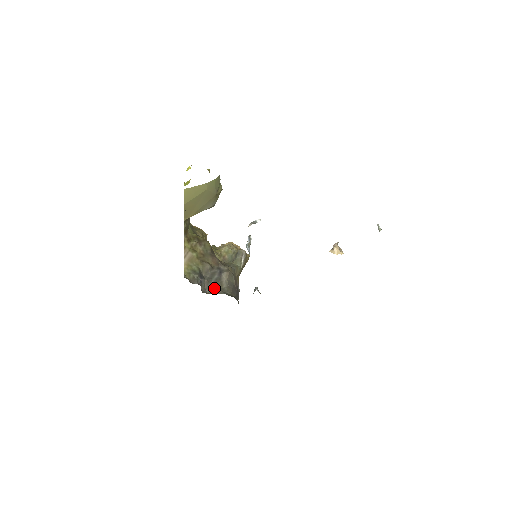
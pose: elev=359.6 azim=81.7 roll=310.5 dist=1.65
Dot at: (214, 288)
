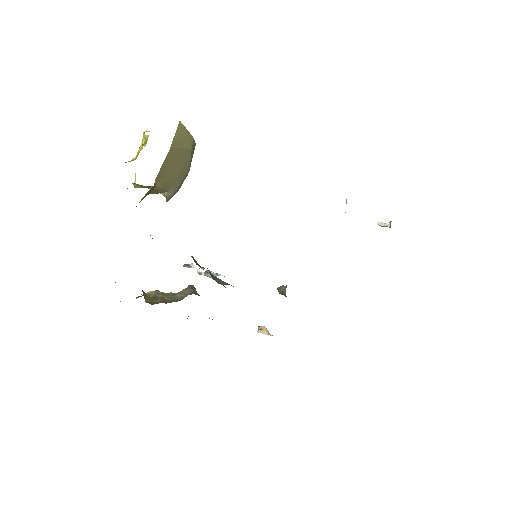
Dot at: occluded
